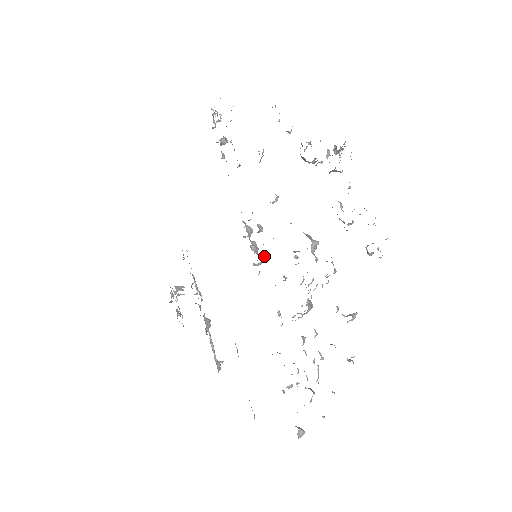
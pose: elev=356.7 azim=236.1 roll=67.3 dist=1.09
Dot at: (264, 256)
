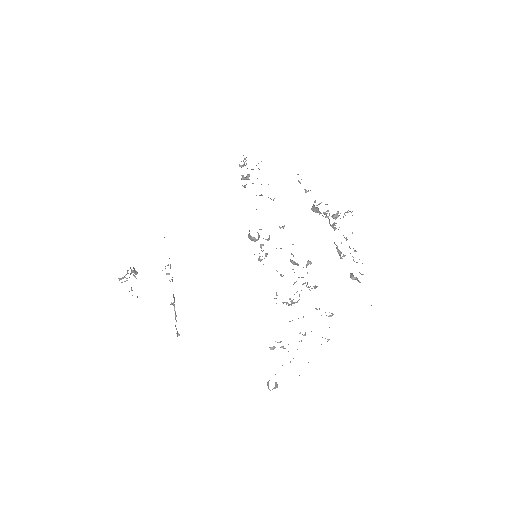
Dot at: occluded
